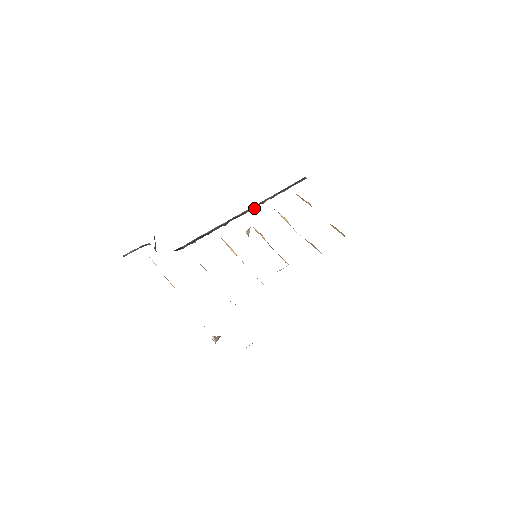
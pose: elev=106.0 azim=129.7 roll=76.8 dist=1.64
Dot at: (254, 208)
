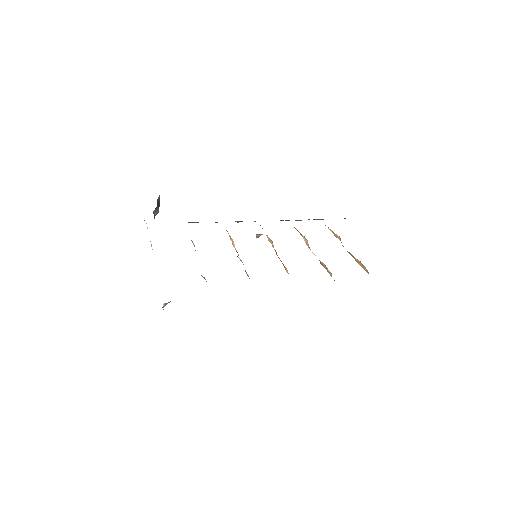
Dot at: occluded
